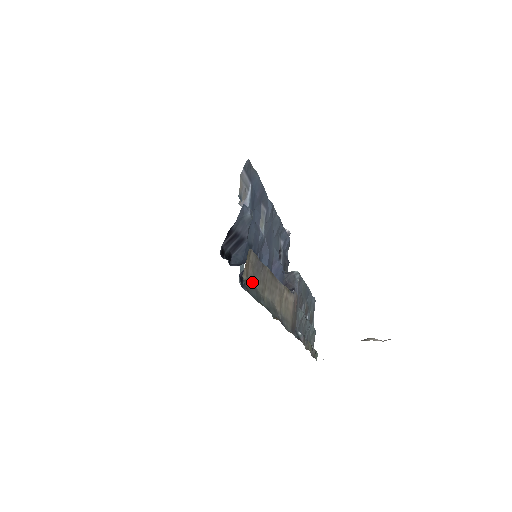
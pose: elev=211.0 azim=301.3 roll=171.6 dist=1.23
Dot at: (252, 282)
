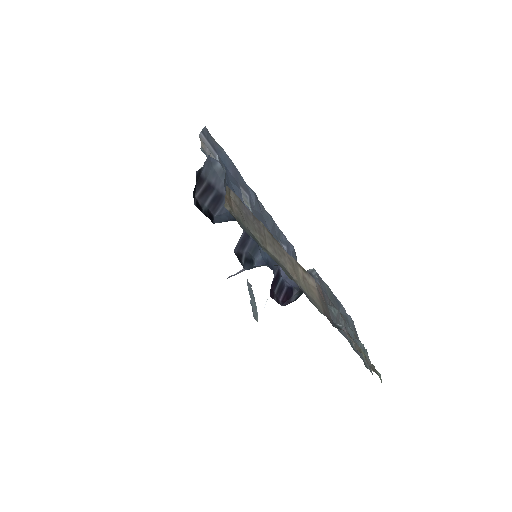
Dot at: (241, 220)
